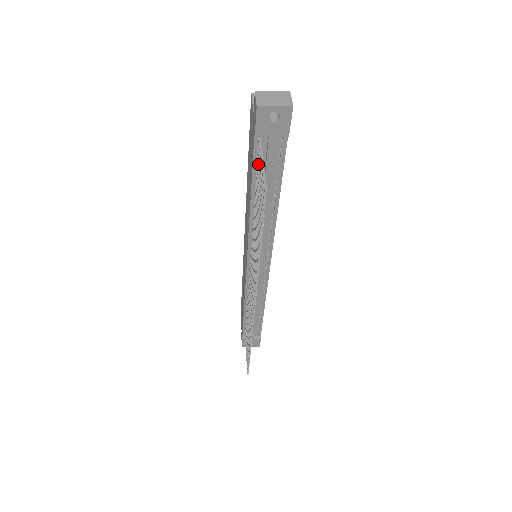
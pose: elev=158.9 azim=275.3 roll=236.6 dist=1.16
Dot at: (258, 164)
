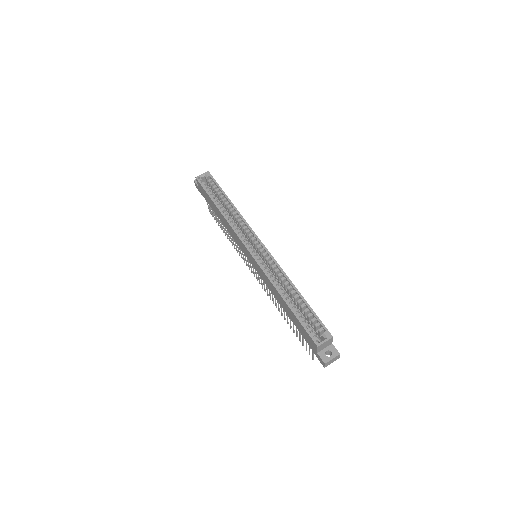
Dot at: occluded
